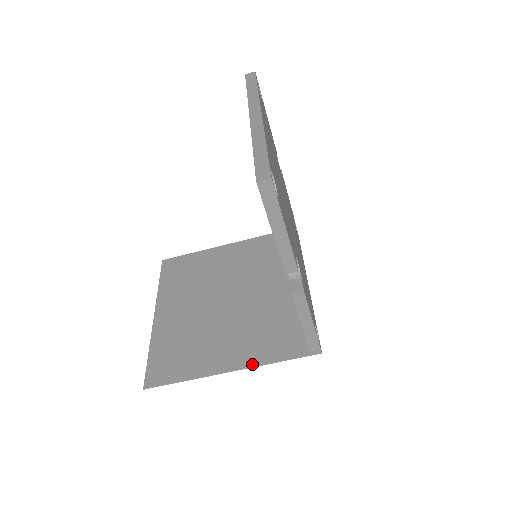
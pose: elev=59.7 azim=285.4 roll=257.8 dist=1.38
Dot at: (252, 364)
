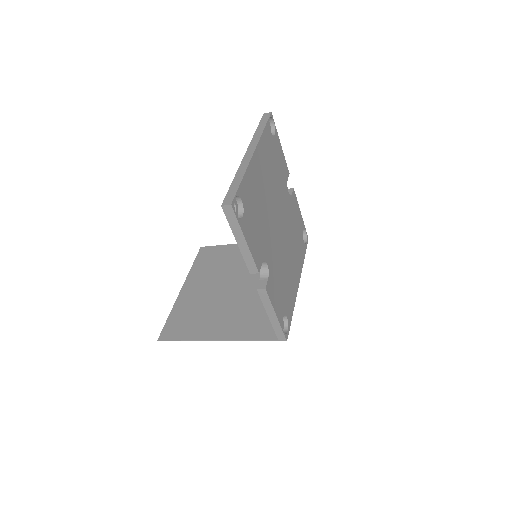
Dot at: (235, 338)
